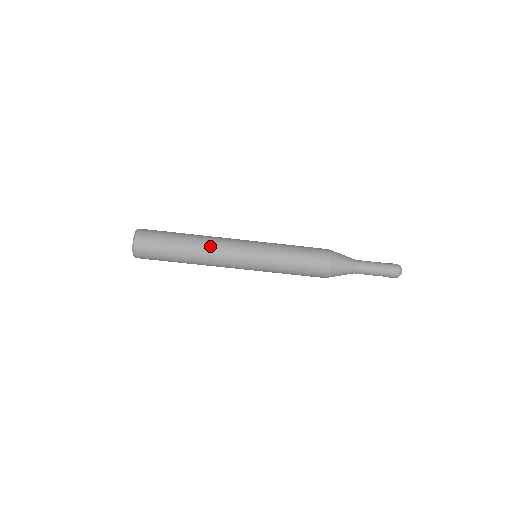
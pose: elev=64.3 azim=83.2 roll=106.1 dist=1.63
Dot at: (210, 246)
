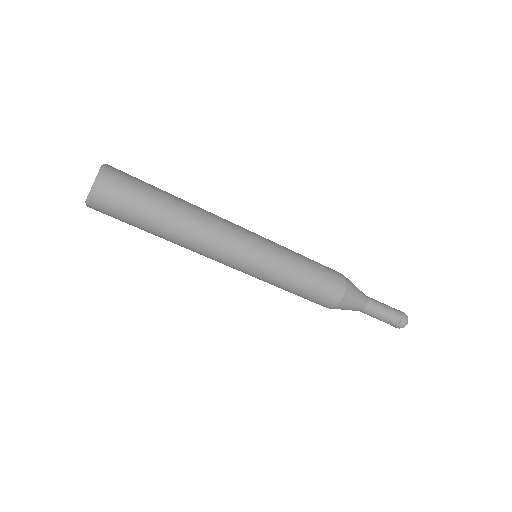
Dot at: (209, 218)
